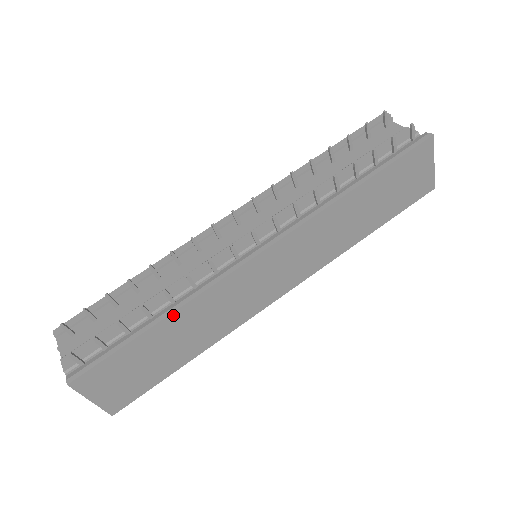
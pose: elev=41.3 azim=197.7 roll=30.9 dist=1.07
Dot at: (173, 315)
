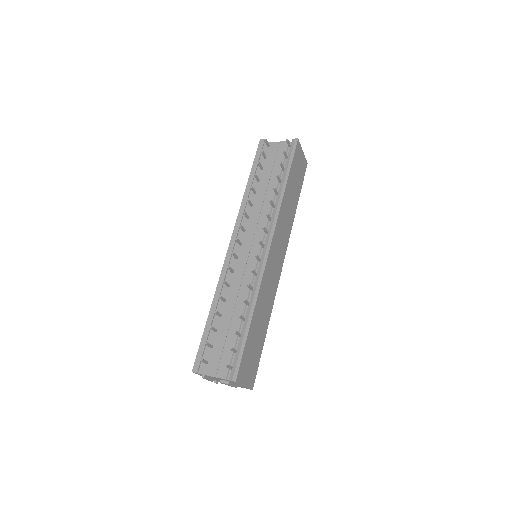
Dot at: (255, 310)
